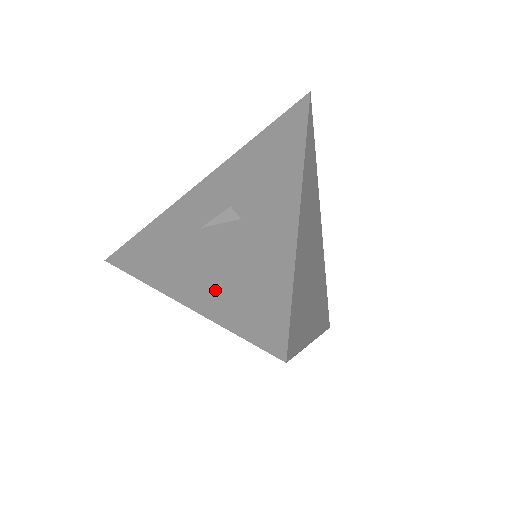
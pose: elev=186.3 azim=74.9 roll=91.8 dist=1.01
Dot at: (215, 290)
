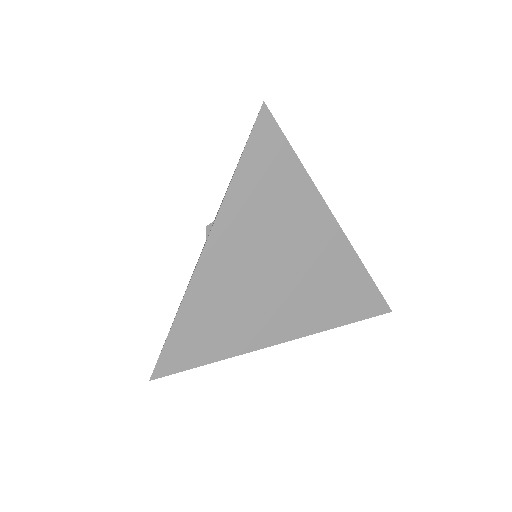
Dot at: occluded
